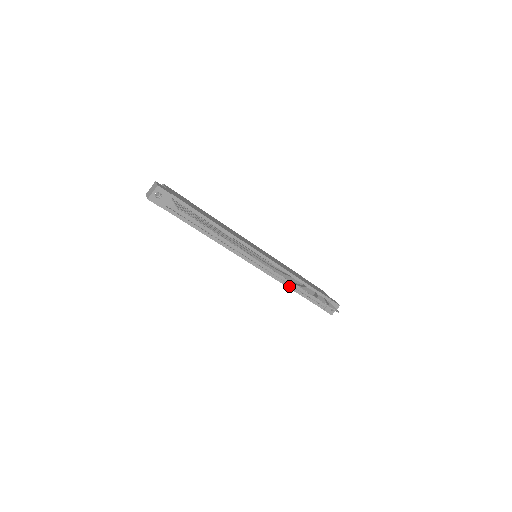
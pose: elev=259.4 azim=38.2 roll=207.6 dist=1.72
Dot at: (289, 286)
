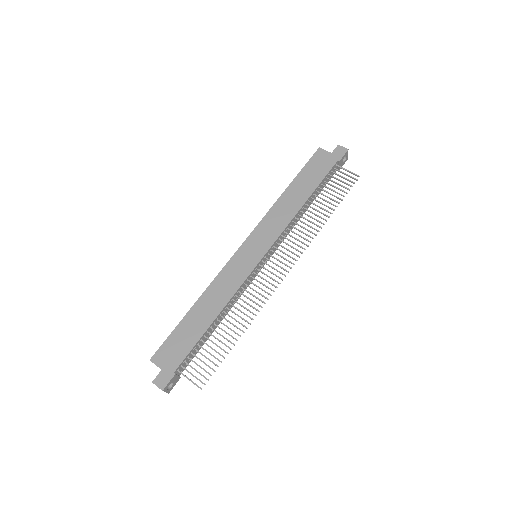
Dot at: (299, 218)
